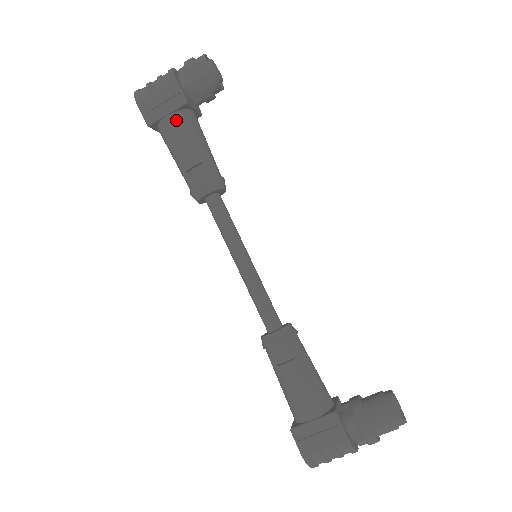
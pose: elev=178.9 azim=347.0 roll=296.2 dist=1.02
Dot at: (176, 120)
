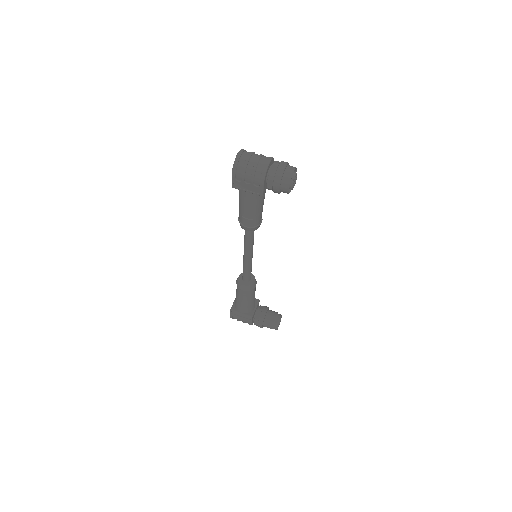
Dot at: (251, 196)
